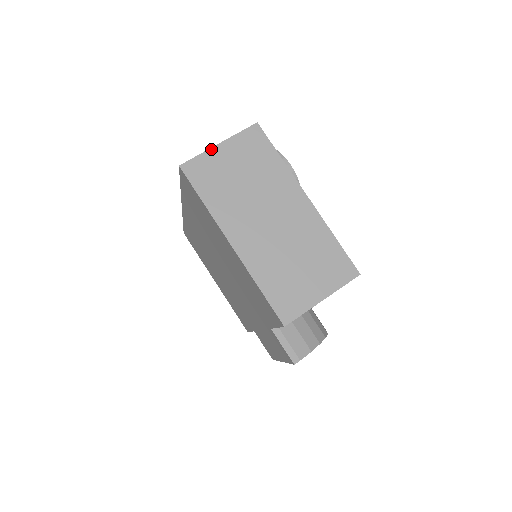
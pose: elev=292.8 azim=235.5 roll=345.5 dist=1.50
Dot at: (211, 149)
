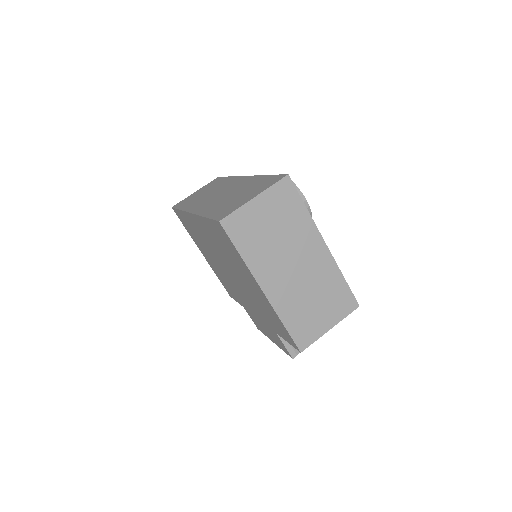
Dot at: (247, 203)
